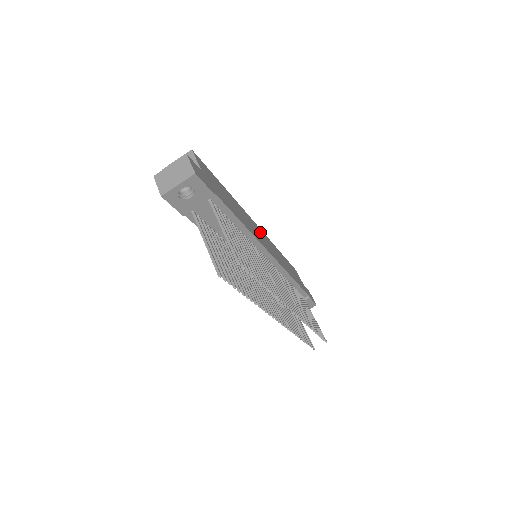
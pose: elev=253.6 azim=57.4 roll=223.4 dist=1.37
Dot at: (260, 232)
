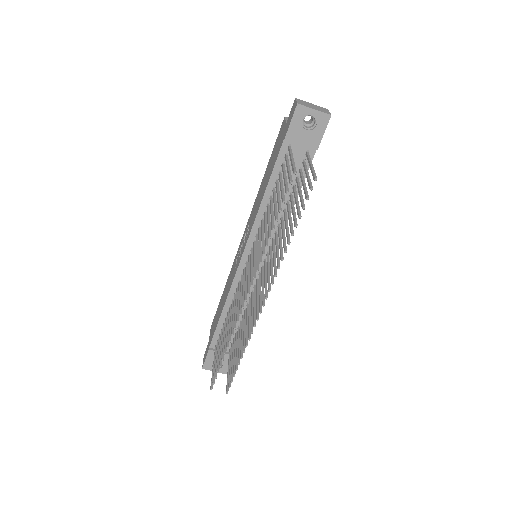
Dot at: occluded
